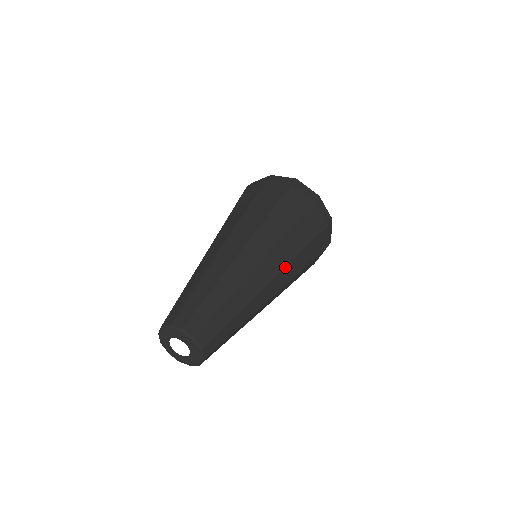
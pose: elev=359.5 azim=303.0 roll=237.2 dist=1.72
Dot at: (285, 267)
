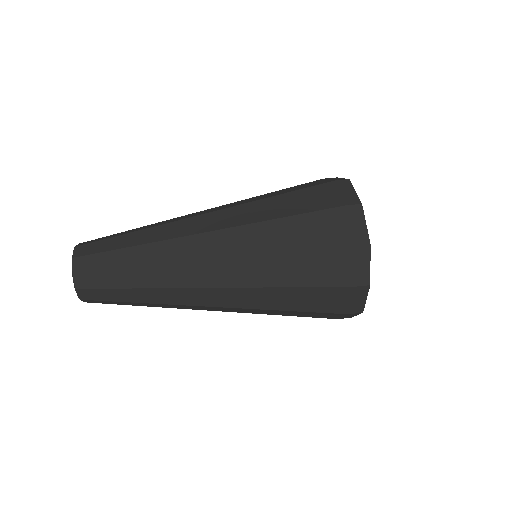
Dot at: (239, 308)
